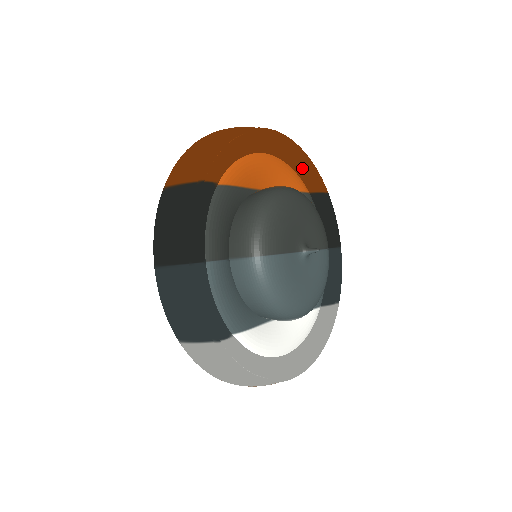
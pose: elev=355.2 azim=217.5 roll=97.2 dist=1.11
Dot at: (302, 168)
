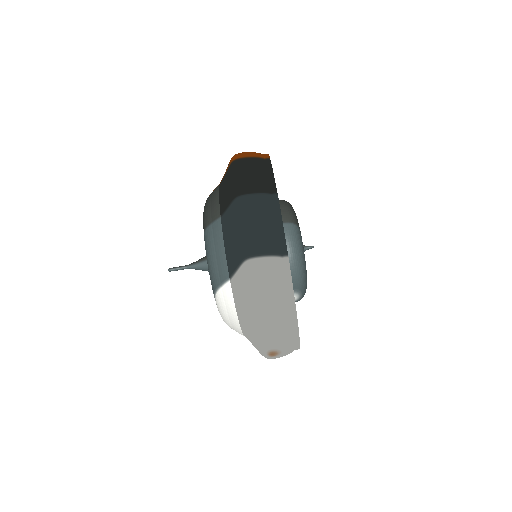
Dot at: occluded
